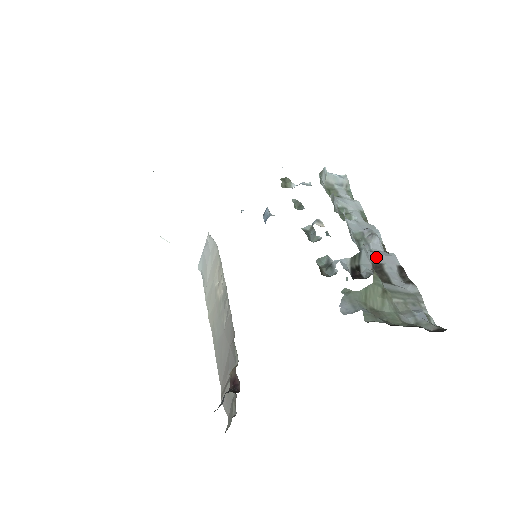
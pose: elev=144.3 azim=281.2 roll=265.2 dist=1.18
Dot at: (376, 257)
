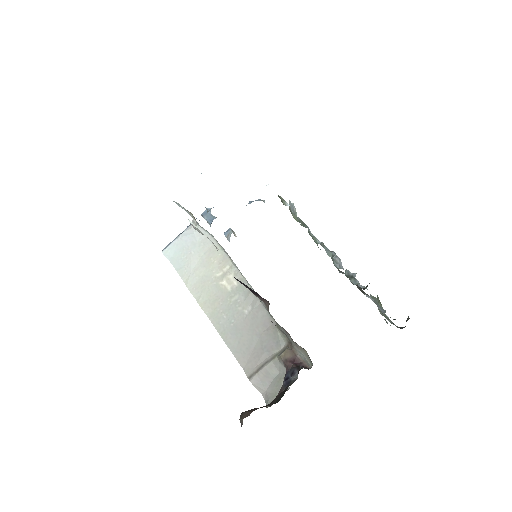
Dot at: occluded
